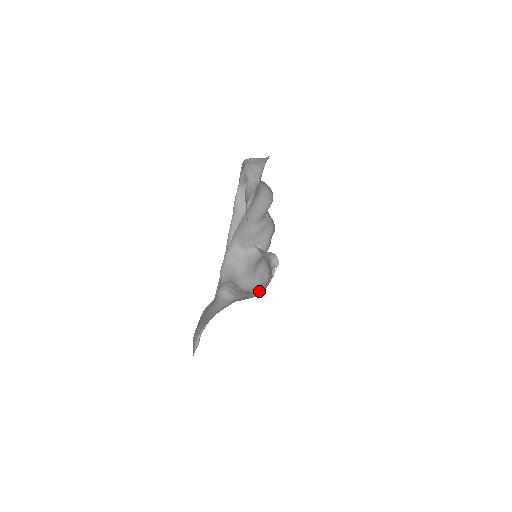
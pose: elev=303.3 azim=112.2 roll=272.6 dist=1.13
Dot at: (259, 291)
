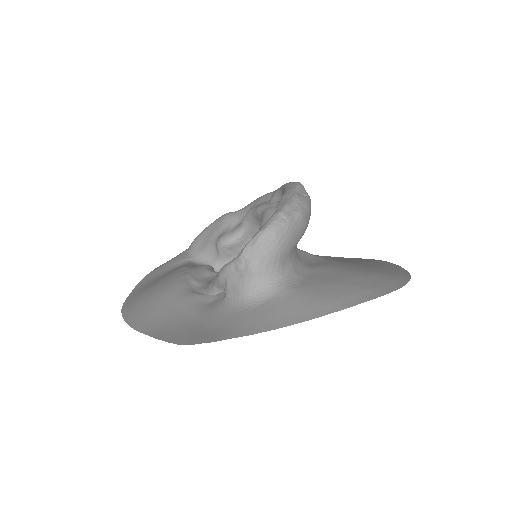
Dot at: occluded
